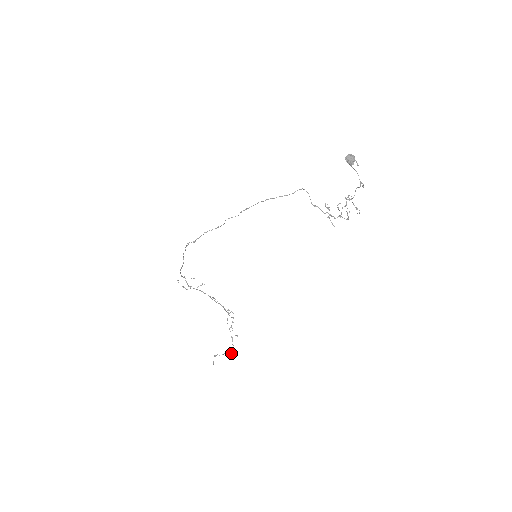
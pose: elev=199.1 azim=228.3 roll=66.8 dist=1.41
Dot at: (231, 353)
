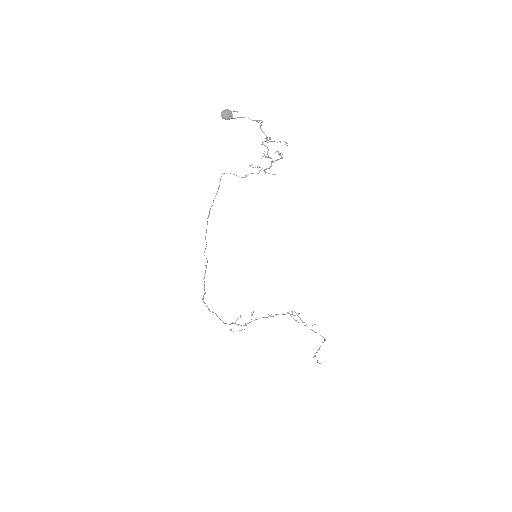
Dot at: (323, 342)
